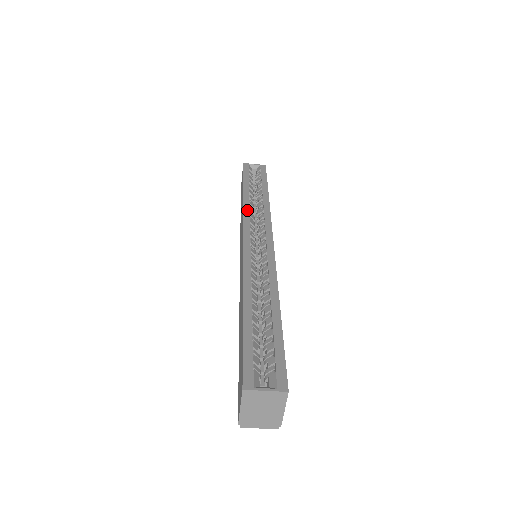
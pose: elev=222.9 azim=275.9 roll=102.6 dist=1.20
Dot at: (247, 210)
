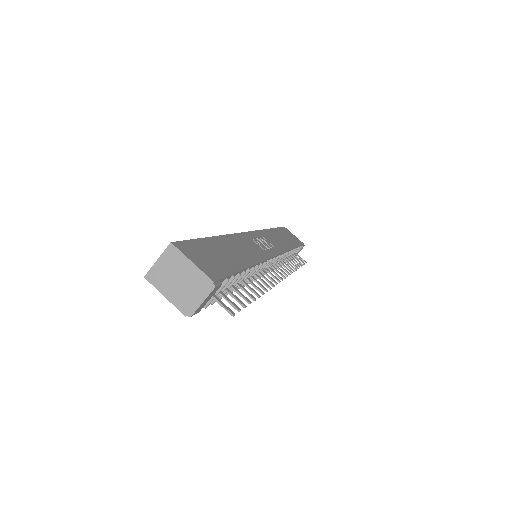
Dot at: occluded
